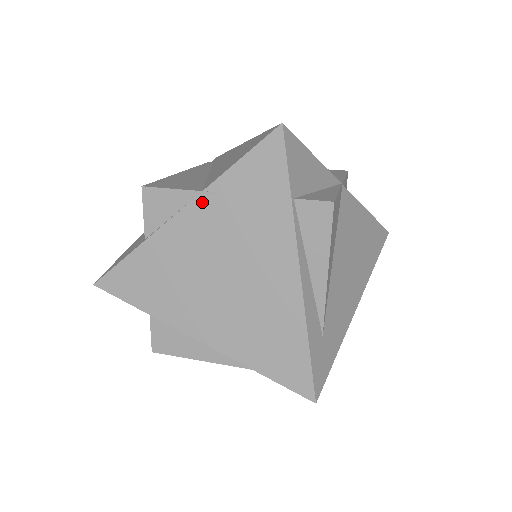
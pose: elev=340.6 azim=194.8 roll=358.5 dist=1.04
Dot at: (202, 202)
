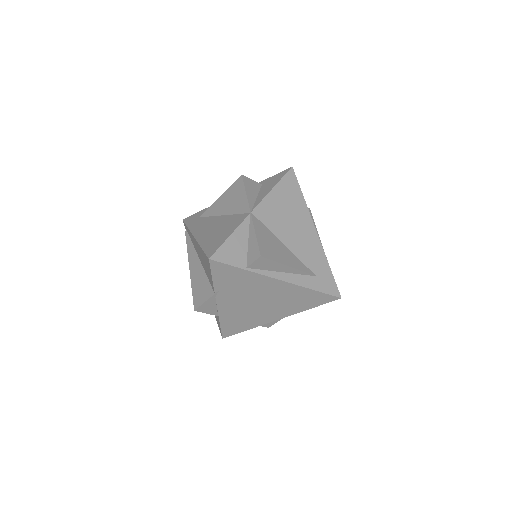
Dot at: (219, 296)
